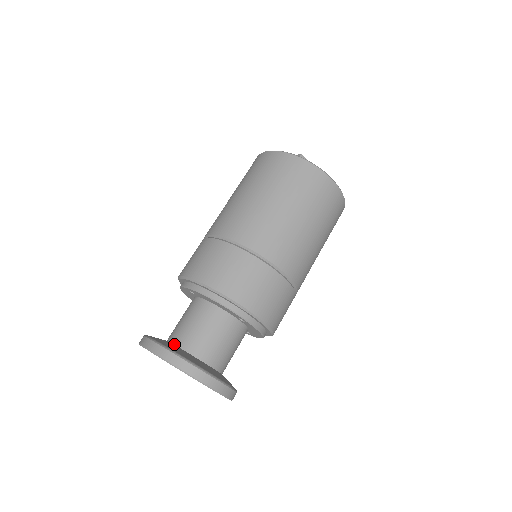
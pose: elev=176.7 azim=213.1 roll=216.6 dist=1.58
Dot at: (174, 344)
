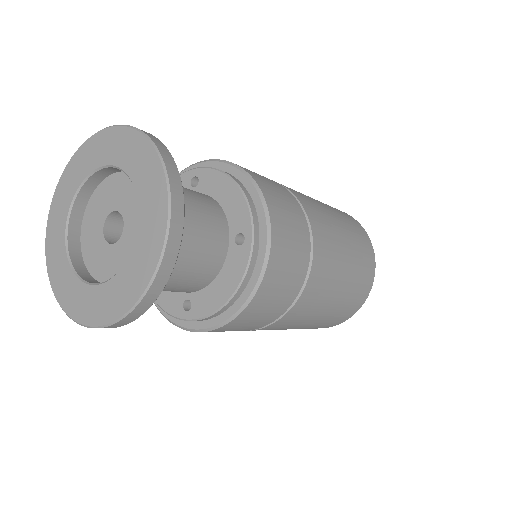
Dot at: occluded
